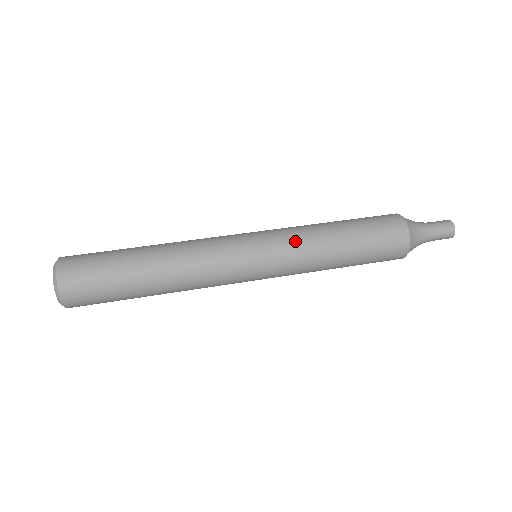
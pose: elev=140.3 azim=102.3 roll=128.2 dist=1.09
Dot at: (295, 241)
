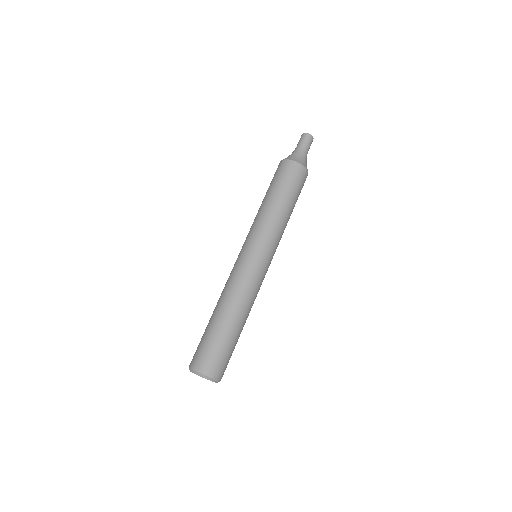
Dot at: (273, 233)
